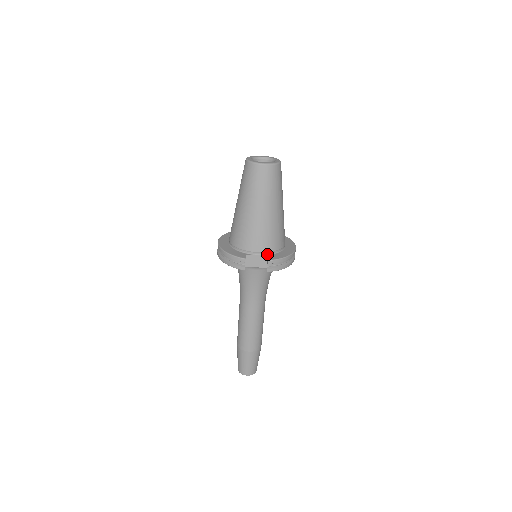
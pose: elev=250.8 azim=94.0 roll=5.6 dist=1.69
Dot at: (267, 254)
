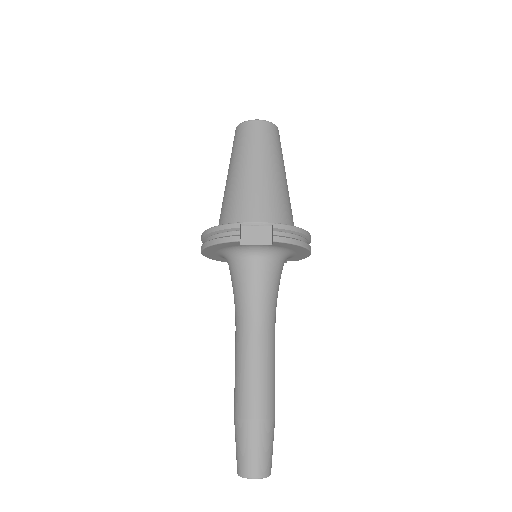
Dot at: (271, 226)
